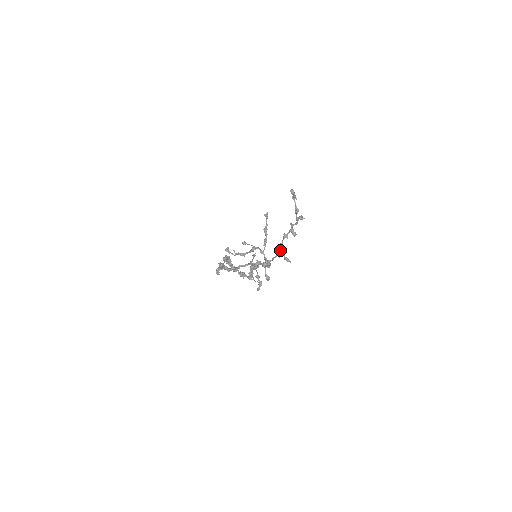
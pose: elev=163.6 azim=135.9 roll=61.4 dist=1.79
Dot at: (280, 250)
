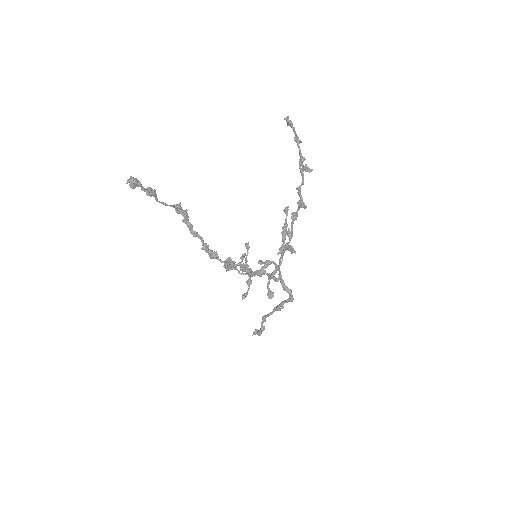
Dot at: (287, 242)
